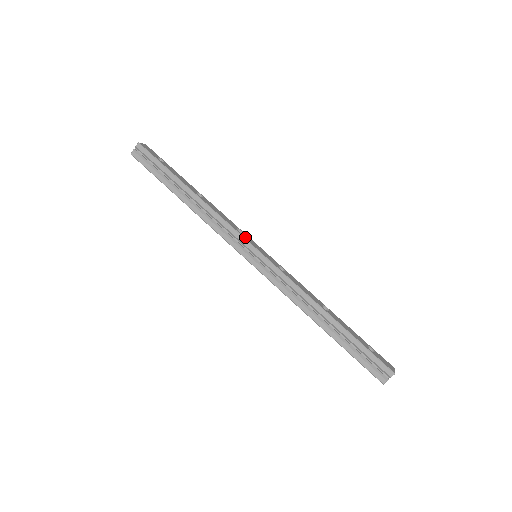
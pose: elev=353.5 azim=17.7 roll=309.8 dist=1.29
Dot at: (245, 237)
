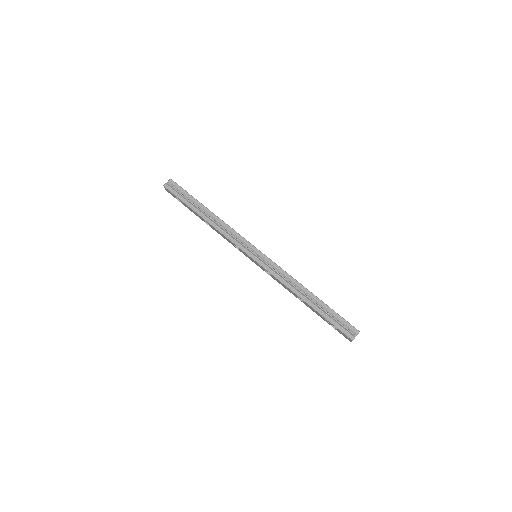
Dot at: (249, 242)
